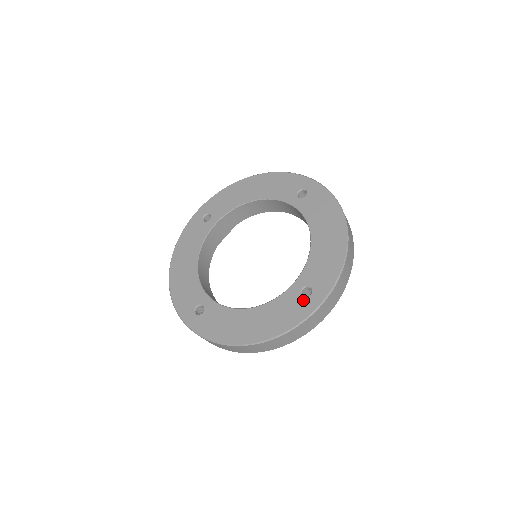
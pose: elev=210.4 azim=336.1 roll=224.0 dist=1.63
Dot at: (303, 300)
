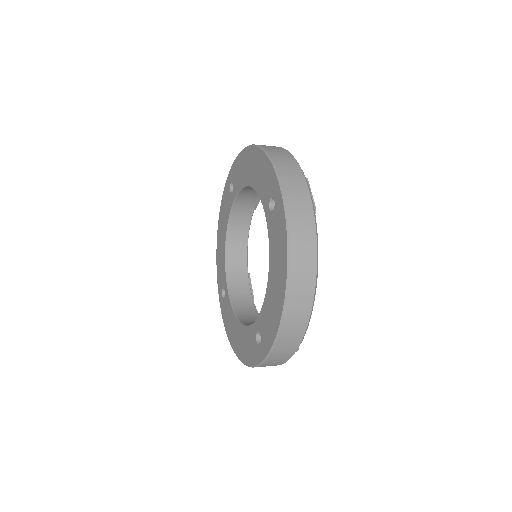
Dot at: (256, 346)
